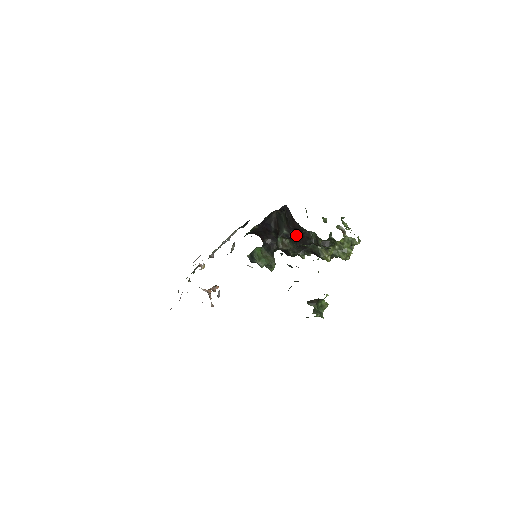
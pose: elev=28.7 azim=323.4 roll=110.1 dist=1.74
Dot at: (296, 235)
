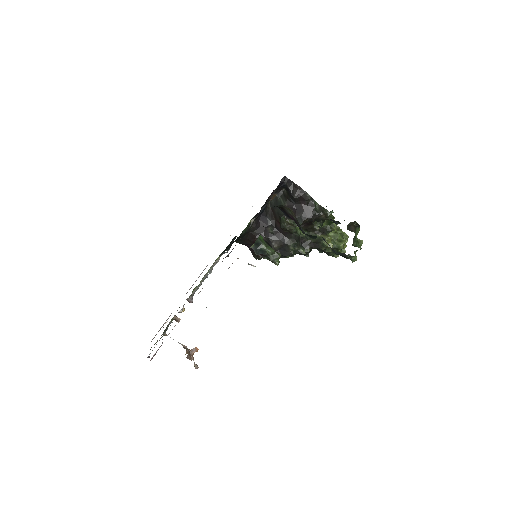
Dot at: (299, 210)
